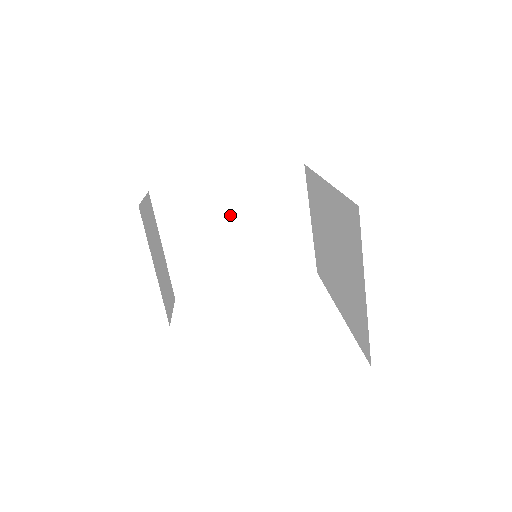
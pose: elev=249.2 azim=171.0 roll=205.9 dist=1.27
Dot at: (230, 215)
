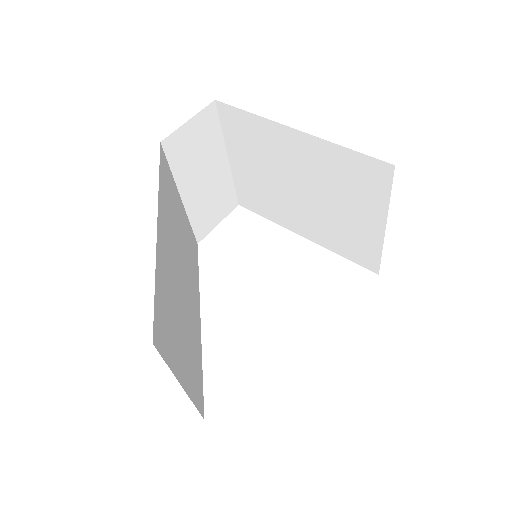
Dot at: (294, 168)
